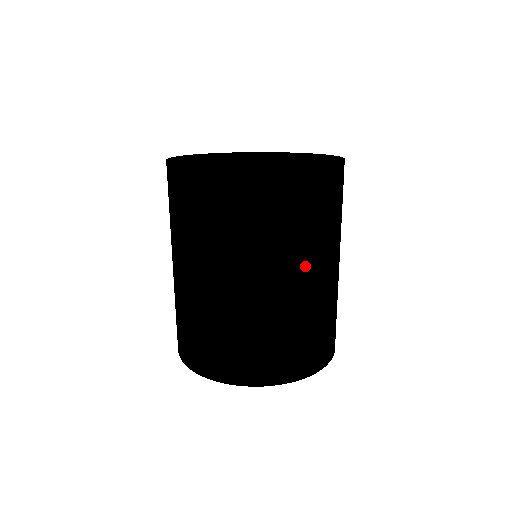
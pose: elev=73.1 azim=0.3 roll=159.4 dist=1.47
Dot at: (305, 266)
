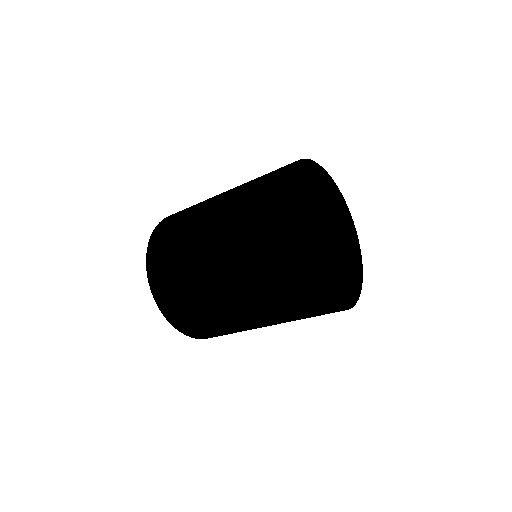
Dot at: occluded
